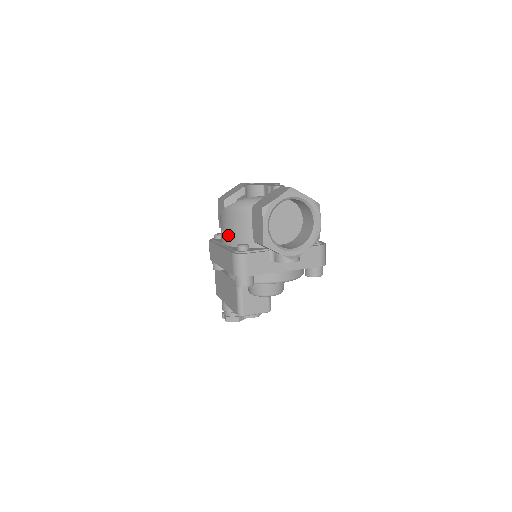
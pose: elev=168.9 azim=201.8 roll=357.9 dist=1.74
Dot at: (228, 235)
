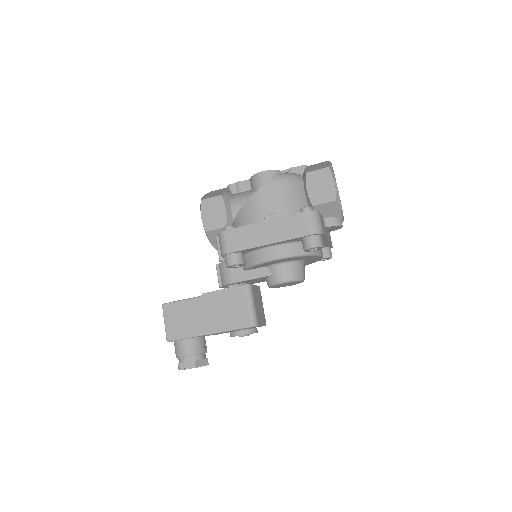
Dot at: (276, 207)
